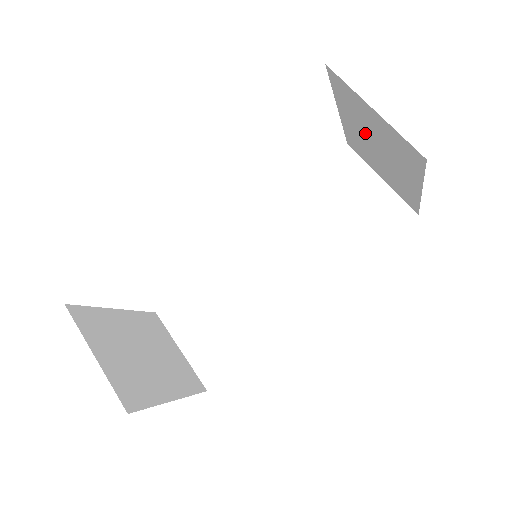
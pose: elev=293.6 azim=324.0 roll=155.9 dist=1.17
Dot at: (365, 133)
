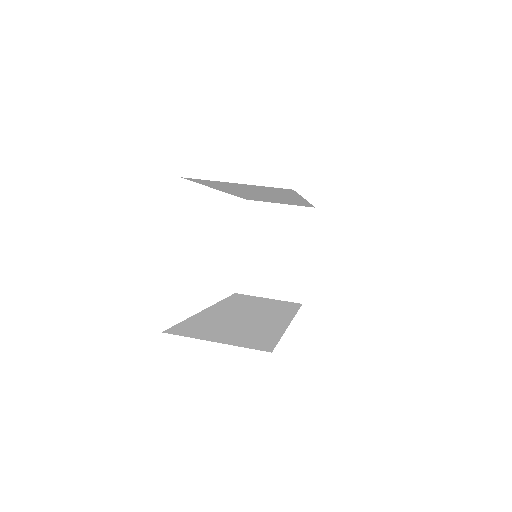
Dot at: (265, 244)
